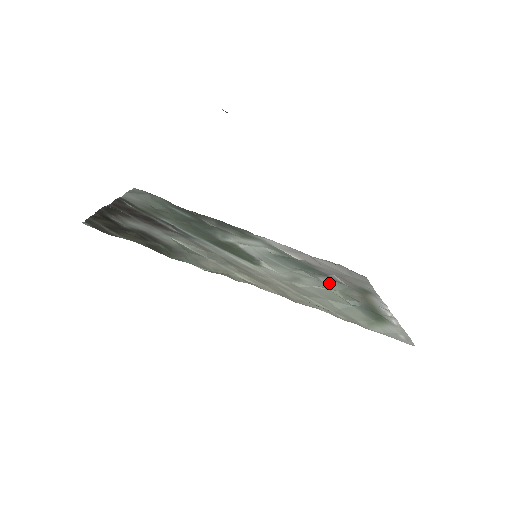
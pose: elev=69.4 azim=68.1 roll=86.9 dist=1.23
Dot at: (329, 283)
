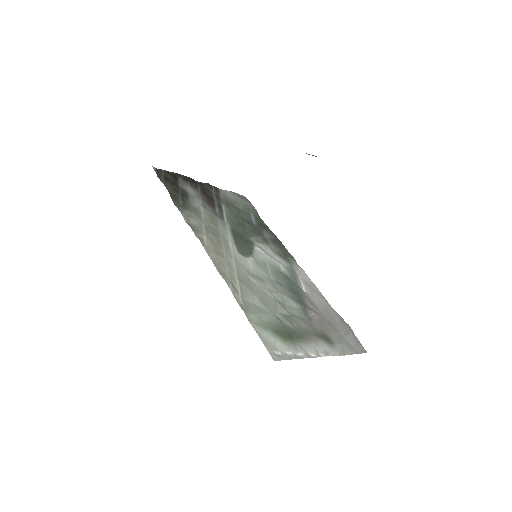
Dot at: (293, 306)
